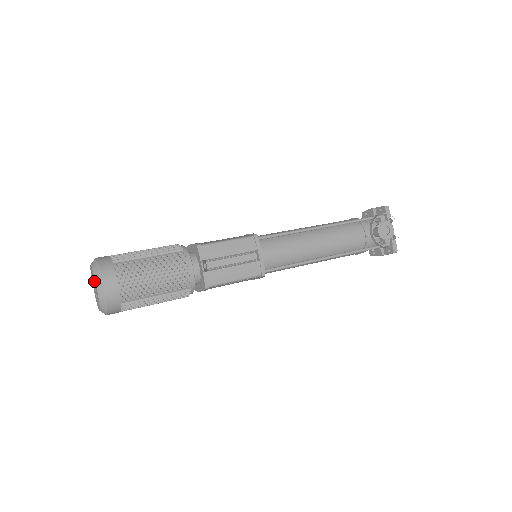
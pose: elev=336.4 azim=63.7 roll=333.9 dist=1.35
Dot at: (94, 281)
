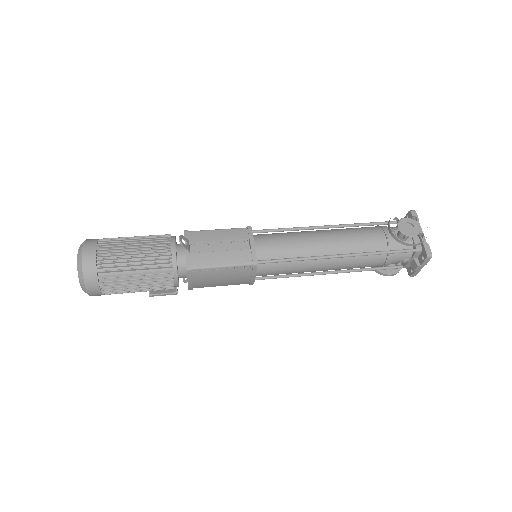
Dot at: occluded
